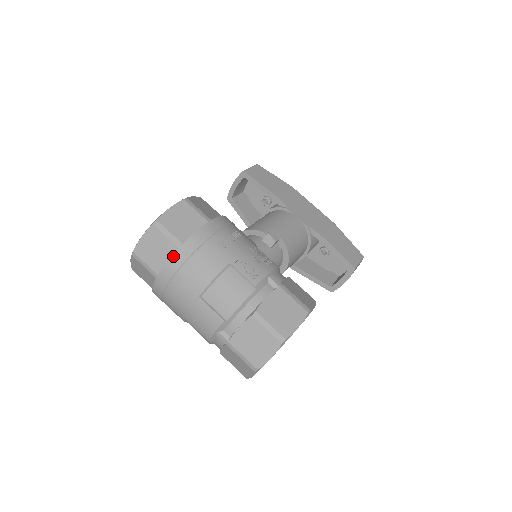
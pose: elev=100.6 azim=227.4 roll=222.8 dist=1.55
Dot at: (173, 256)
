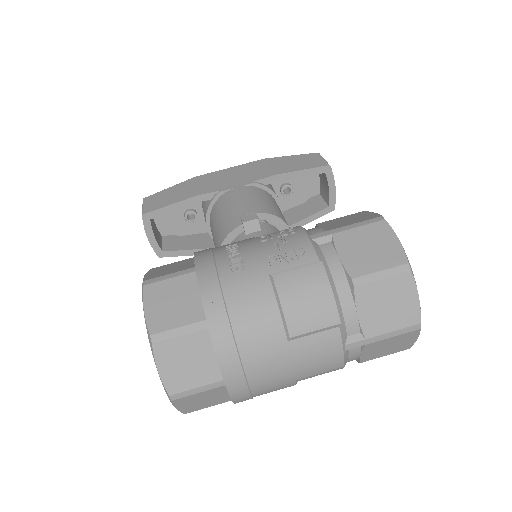
Dot at: (214, 342)
